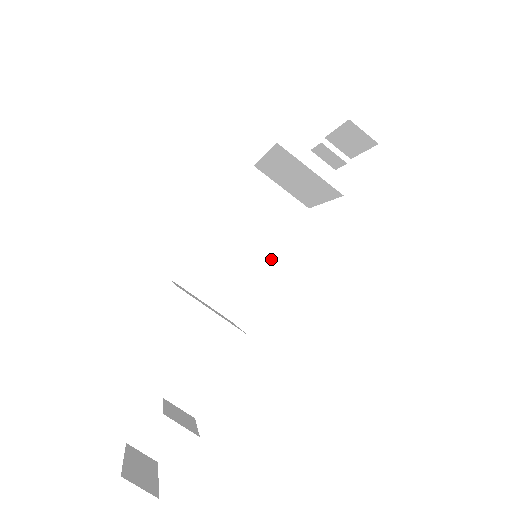
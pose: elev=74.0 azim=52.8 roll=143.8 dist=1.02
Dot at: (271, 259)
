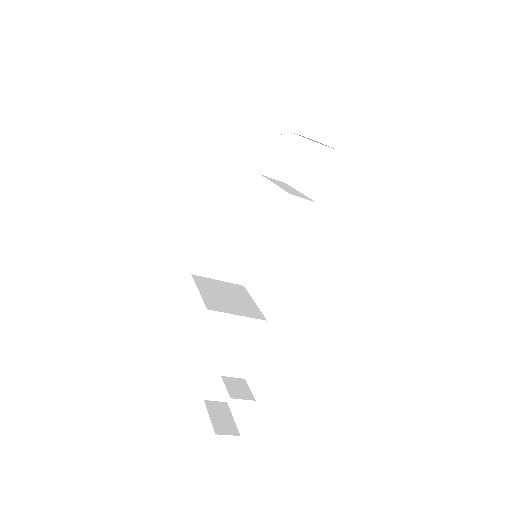
Dot at: (263, 233)
